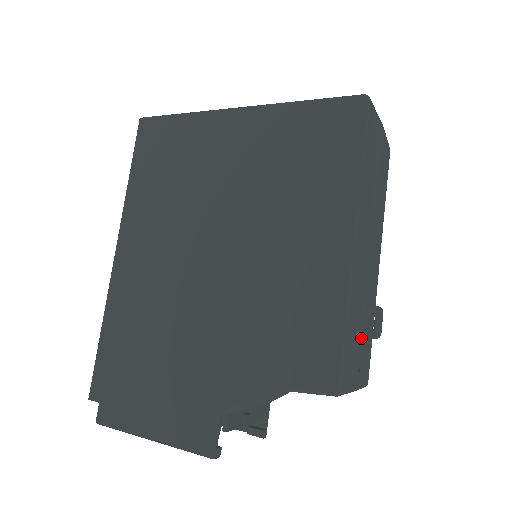
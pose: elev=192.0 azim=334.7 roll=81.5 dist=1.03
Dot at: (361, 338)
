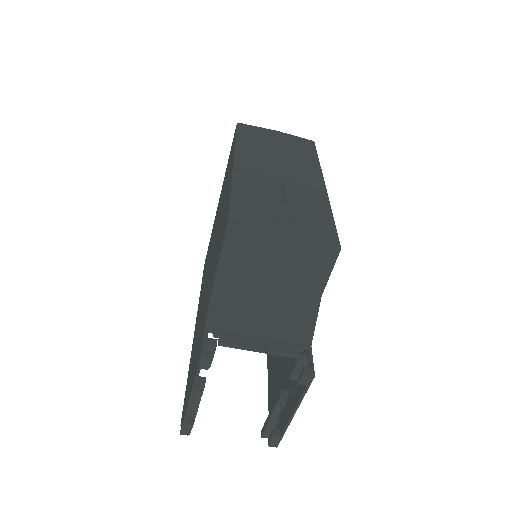
Dot at: (279, 207)
